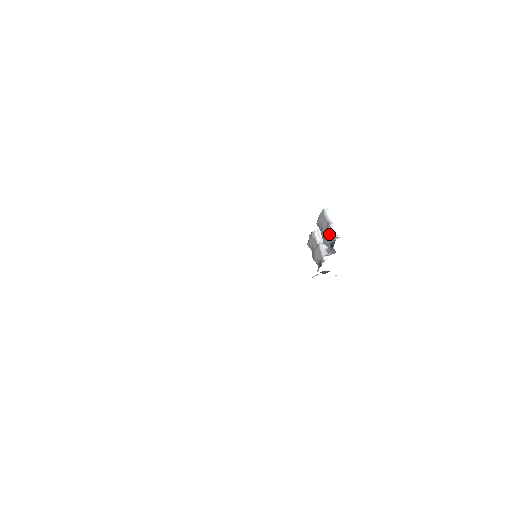
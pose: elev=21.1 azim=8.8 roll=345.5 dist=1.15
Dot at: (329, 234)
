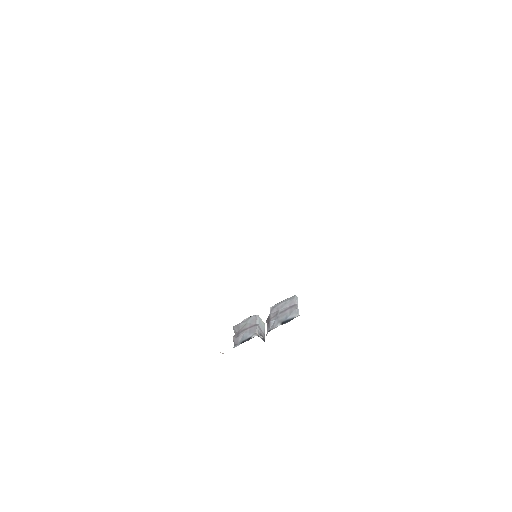
Dot at: (289, 313)
